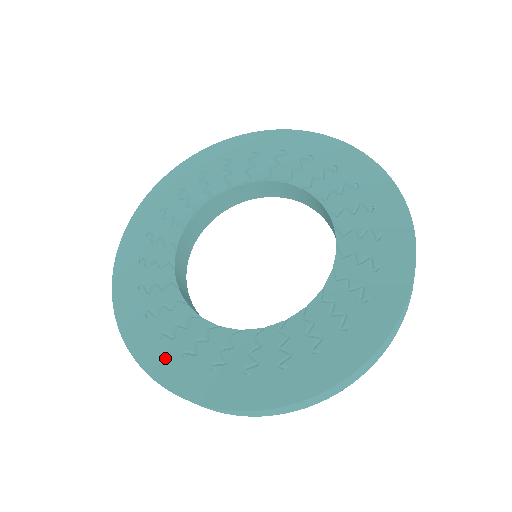
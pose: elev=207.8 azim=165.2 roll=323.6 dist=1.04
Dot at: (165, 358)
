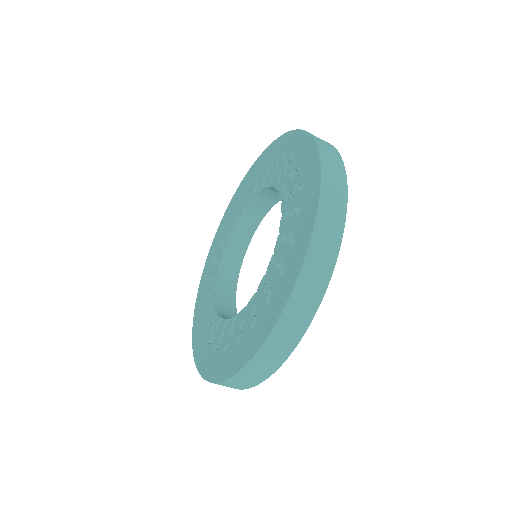
Dot at: (199, 314)
